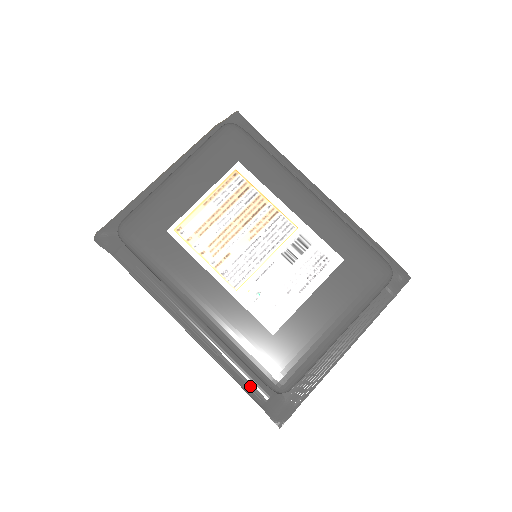
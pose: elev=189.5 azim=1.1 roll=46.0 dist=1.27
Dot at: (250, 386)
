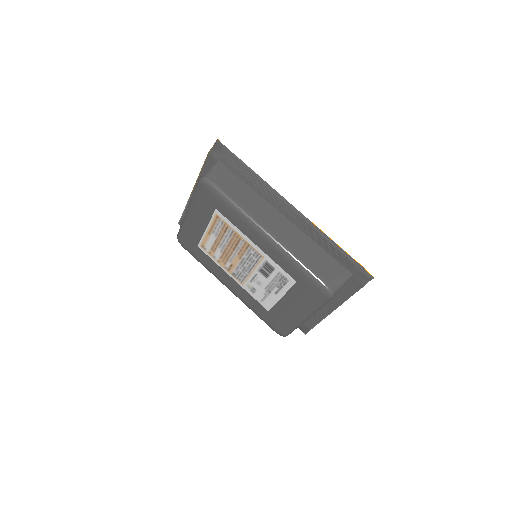
Dot at: occluded
